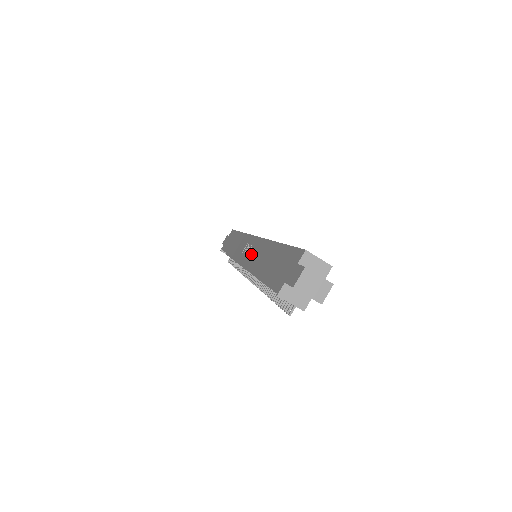
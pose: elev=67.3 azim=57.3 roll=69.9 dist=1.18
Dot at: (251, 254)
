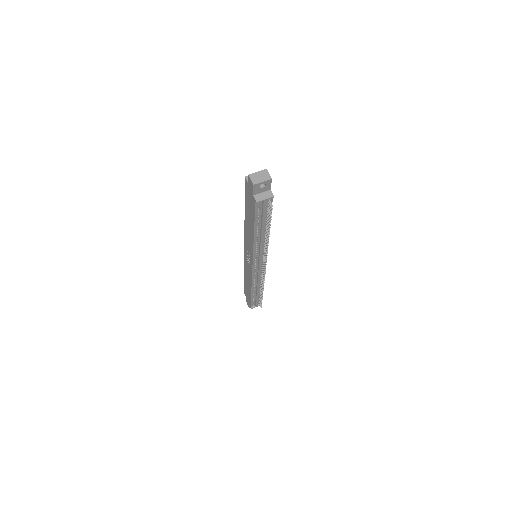
Dot at: (249, 249)
